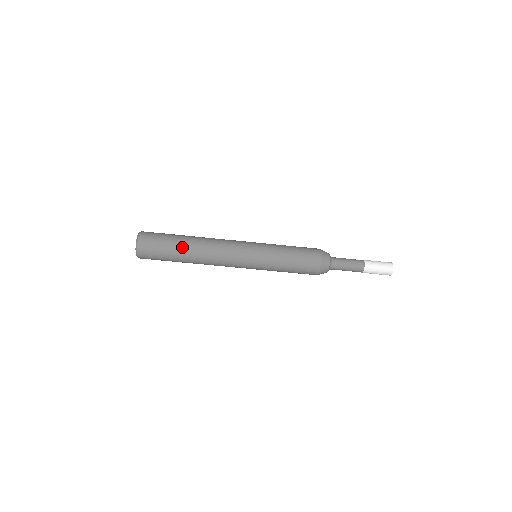
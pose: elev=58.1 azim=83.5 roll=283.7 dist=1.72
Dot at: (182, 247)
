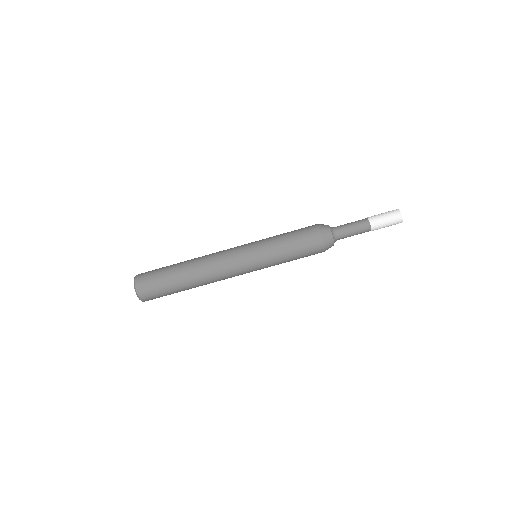
Dot at: (179, 274)
